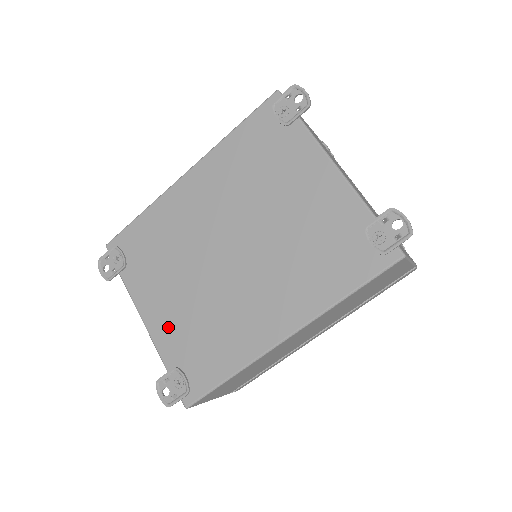
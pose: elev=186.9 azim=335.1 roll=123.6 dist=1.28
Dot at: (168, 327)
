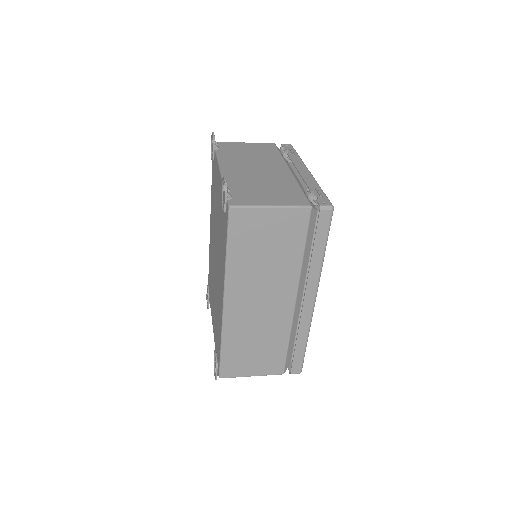
Dot at: (214, 325)
